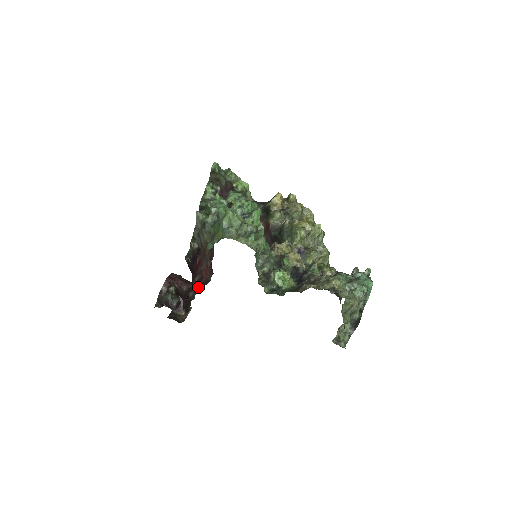
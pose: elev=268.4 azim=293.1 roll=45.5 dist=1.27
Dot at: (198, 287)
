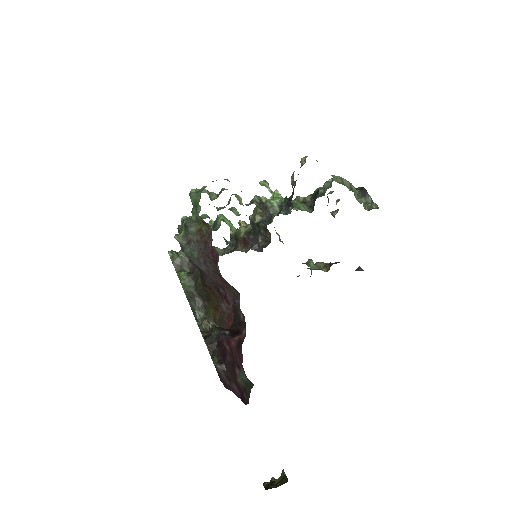
Dot at: occluded
